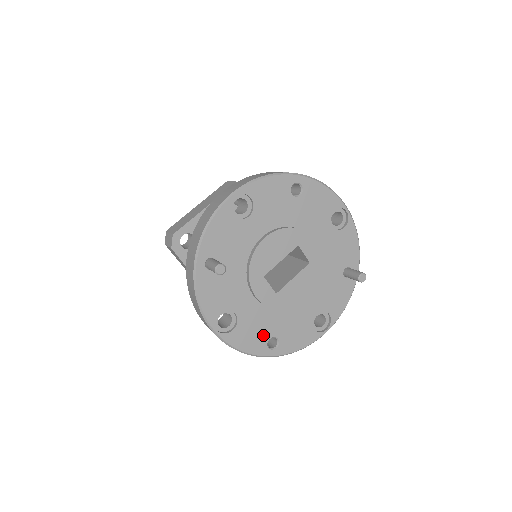
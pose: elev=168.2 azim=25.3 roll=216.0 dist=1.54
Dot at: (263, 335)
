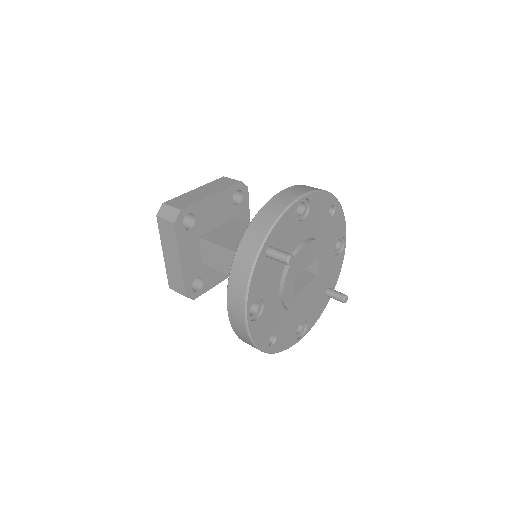
Dot at: (270, 330)
